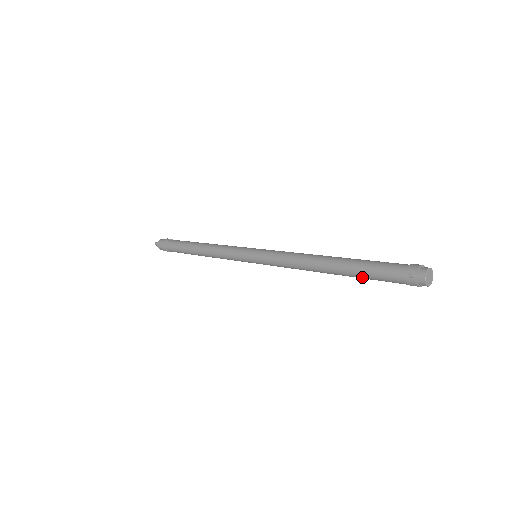
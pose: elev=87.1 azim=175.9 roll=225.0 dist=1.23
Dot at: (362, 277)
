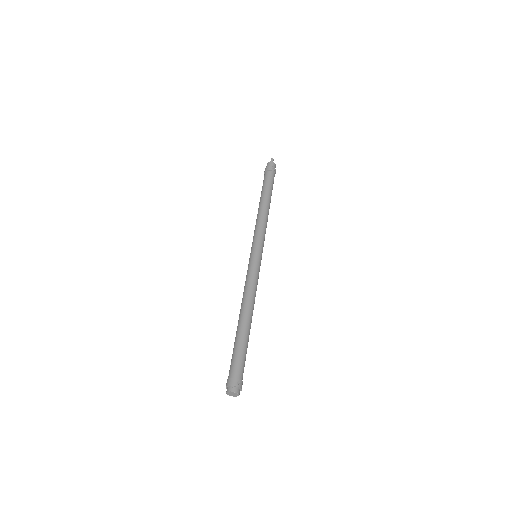
Dot at: occluded
